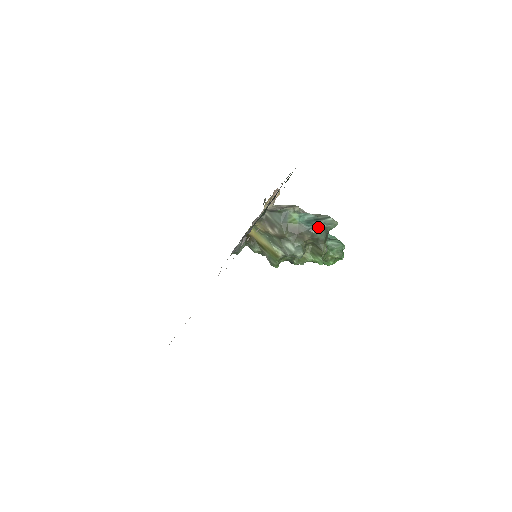
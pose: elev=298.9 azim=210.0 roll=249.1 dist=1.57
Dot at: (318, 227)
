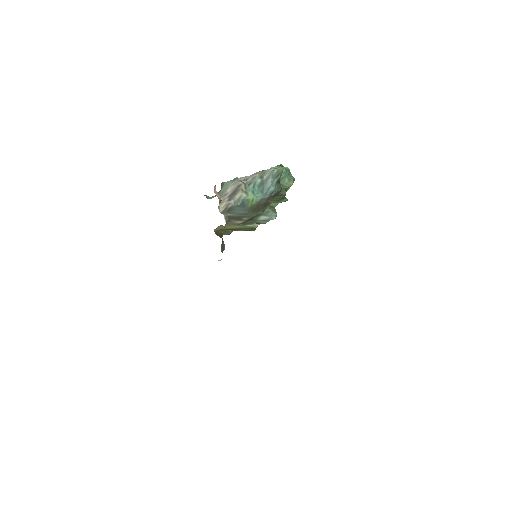
Dot at: (273, 188)
